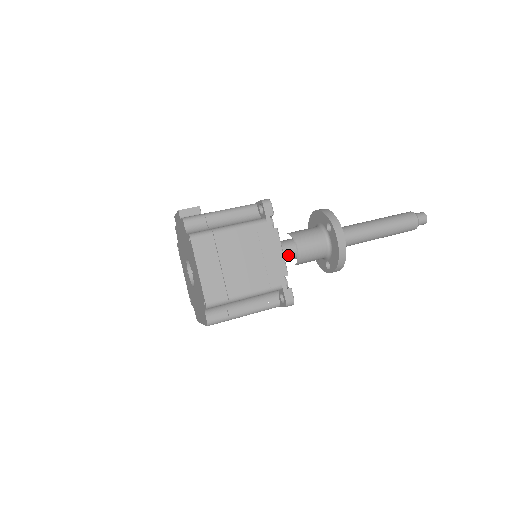
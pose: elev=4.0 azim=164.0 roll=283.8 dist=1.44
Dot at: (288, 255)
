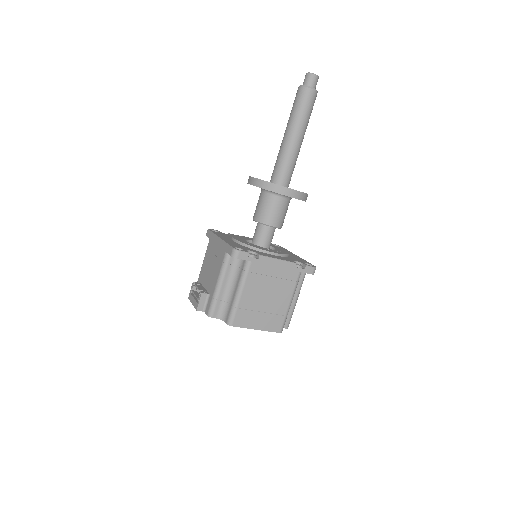
Dot at: (272, 234)
